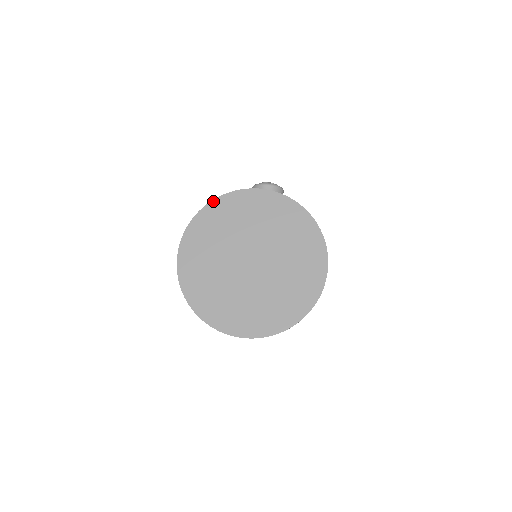
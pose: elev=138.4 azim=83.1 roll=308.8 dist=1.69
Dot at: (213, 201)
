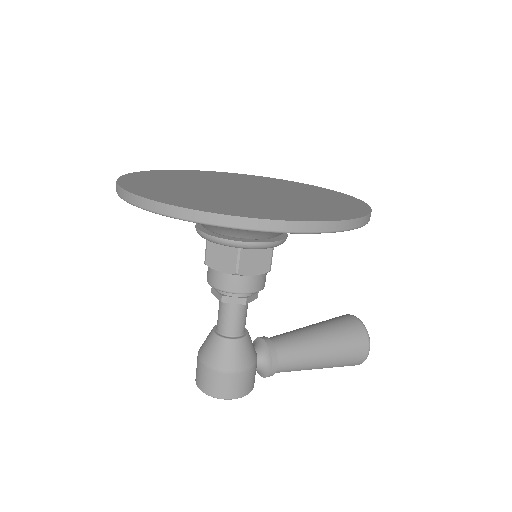
Dot at: (285, 180)
